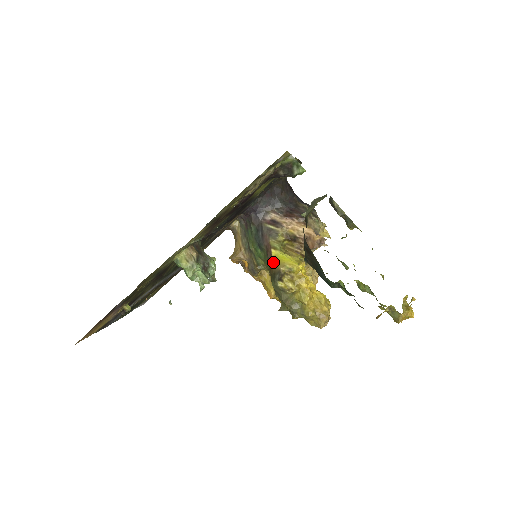
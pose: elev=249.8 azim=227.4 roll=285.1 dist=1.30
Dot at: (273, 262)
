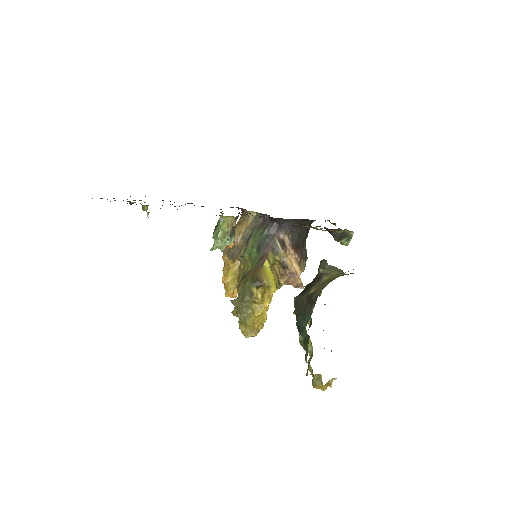
Dot at: (261, 270)
